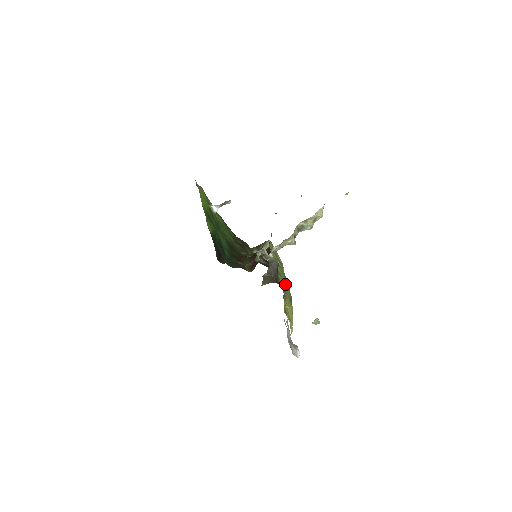
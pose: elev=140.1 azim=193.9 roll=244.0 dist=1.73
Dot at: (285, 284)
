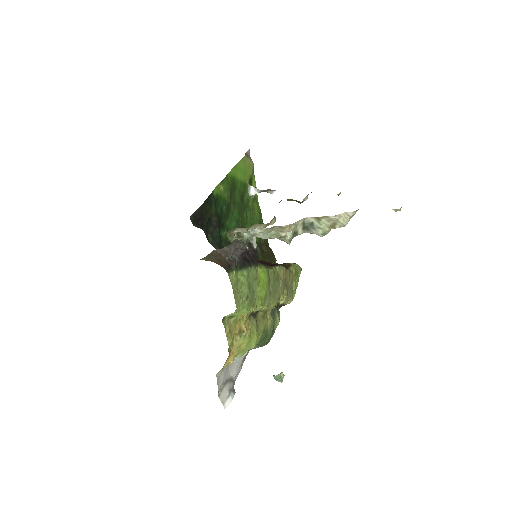
Dot at: (250, 290)
